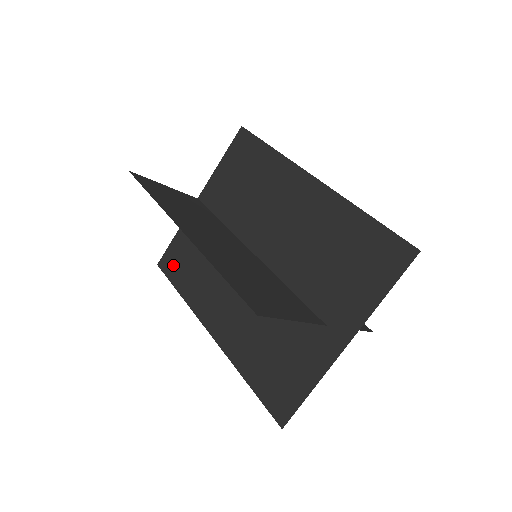
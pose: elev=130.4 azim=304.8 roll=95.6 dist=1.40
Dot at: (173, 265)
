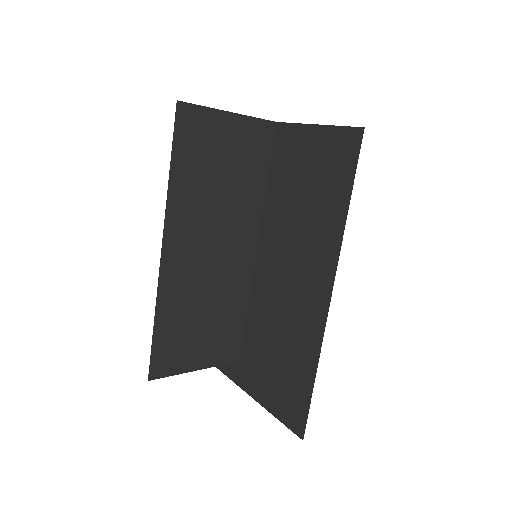
Dot at: occluded
